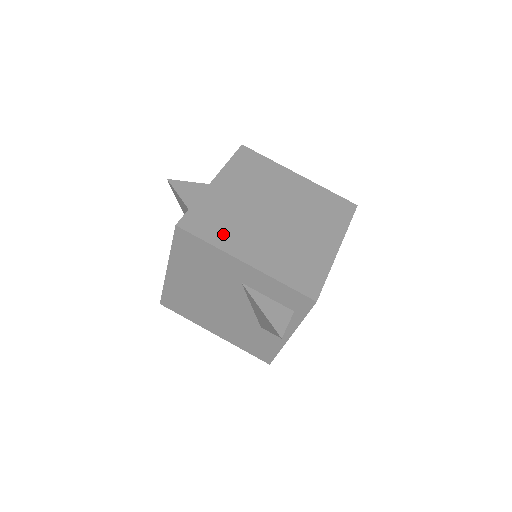
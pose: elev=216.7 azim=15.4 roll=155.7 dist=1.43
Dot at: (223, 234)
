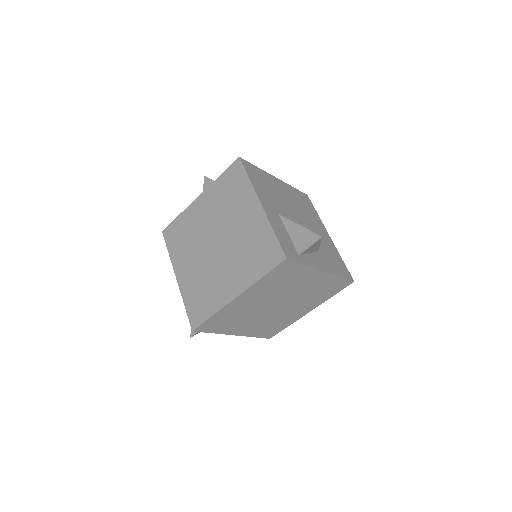
Dot at: (178, 249)
